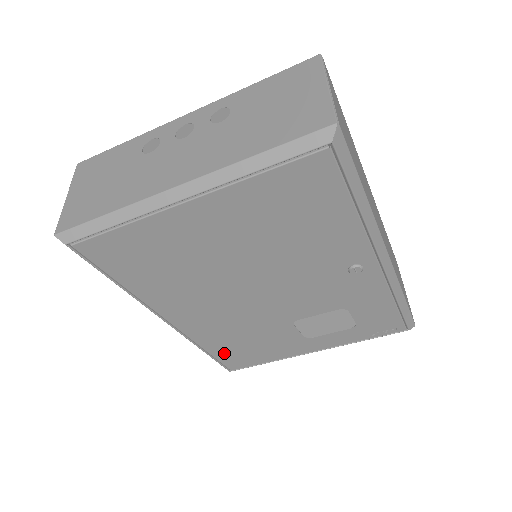
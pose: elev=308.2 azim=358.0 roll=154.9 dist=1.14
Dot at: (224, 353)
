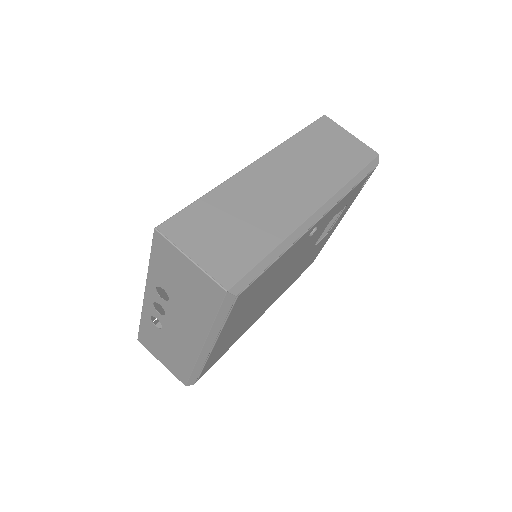
Dot at: occluded
